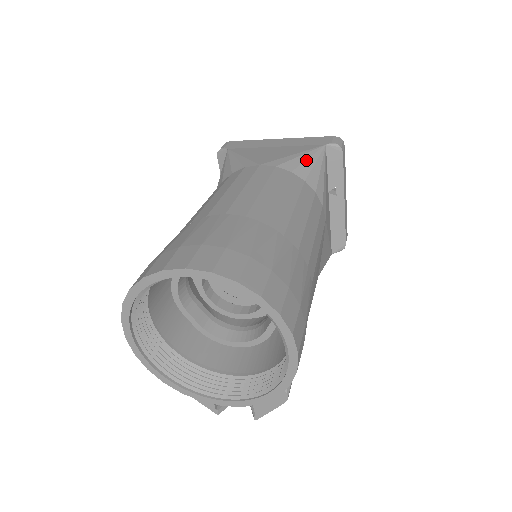
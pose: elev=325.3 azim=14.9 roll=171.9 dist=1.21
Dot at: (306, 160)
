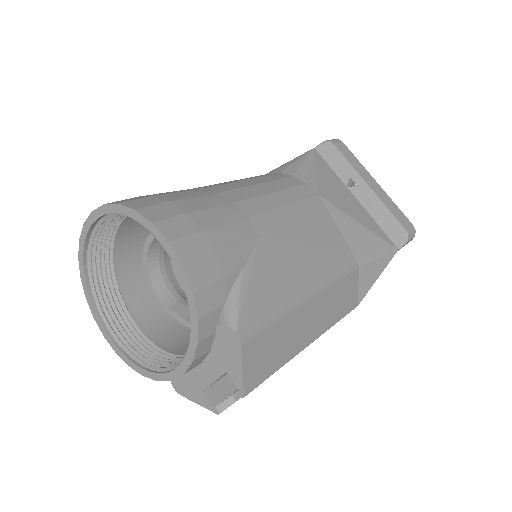
Dot at: (287, 163)
